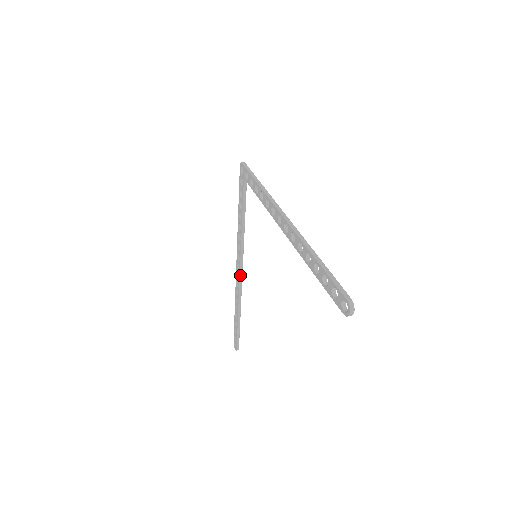
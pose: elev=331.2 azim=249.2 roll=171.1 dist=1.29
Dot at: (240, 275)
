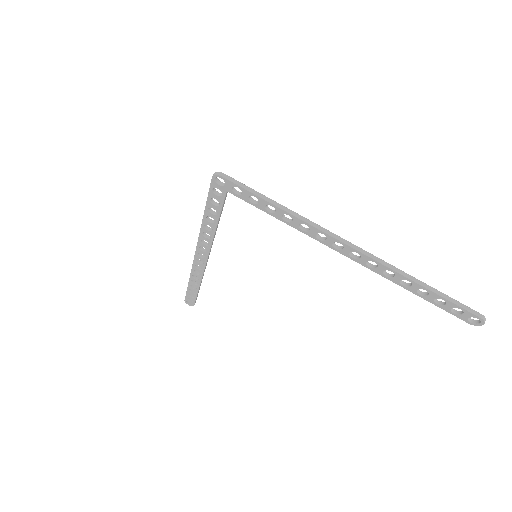
Dot at: (206, 262)
